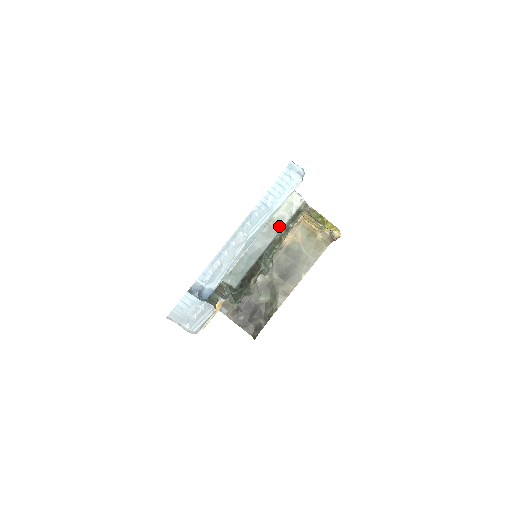
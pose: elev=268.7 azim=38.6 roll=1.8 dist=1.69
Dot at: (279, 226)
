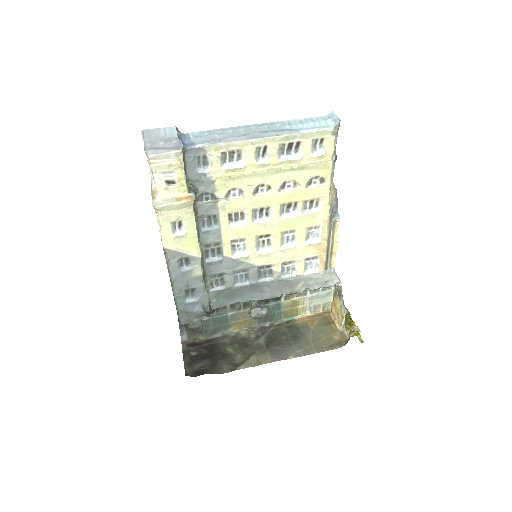
Dot at: (300, 292)
